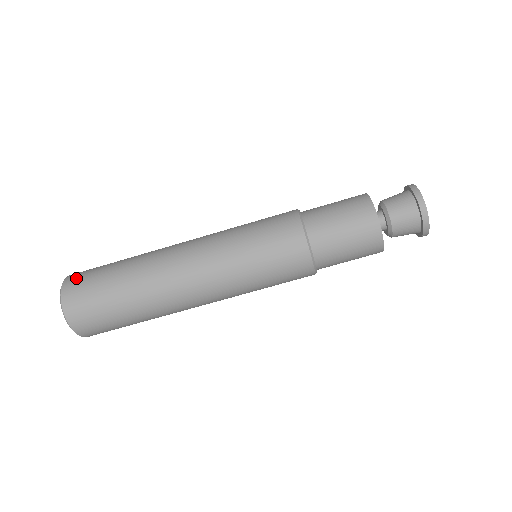
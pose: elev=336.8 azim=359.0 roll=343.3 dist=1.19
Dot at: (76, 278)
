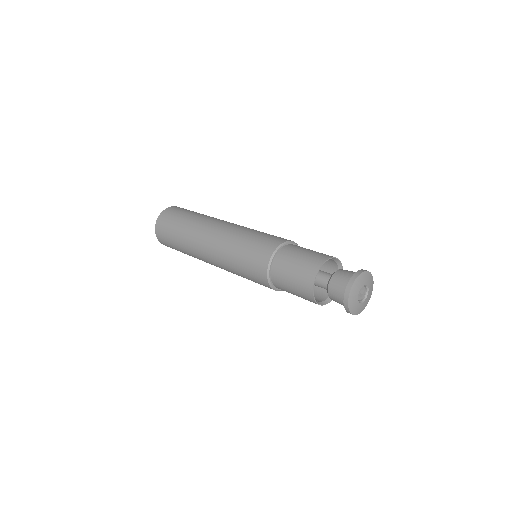
Dot at: (174, 209)
